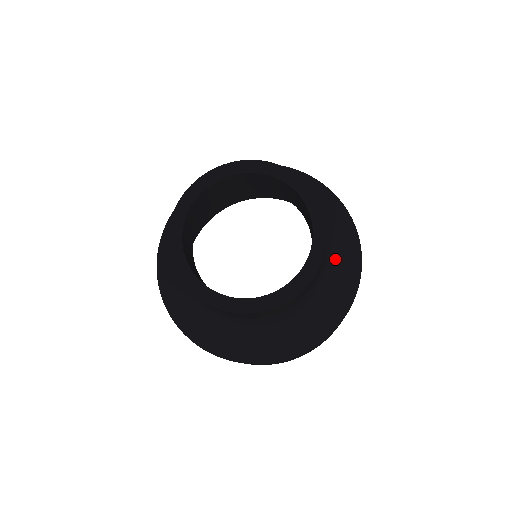
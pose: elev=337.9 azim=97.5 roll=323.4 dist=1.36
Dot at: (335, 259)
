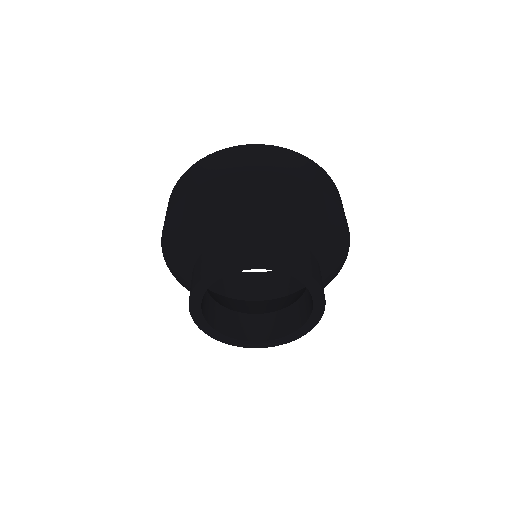
Dot at: (327, 275)
